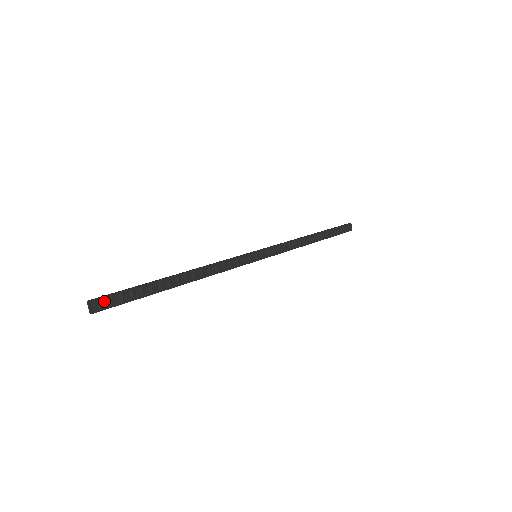
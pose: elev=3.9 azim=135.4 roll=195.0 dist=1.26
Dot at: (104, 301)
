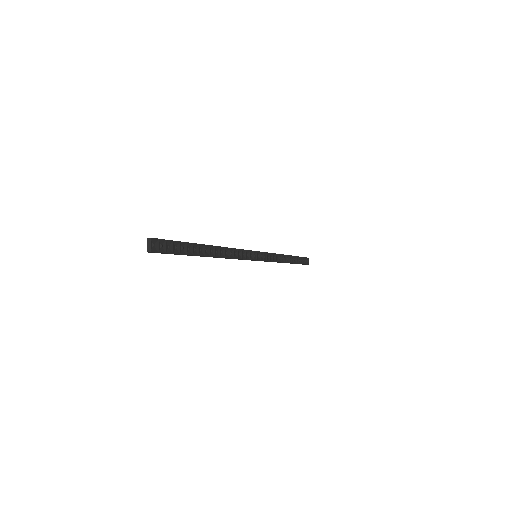
Dot at: (160, 244)
